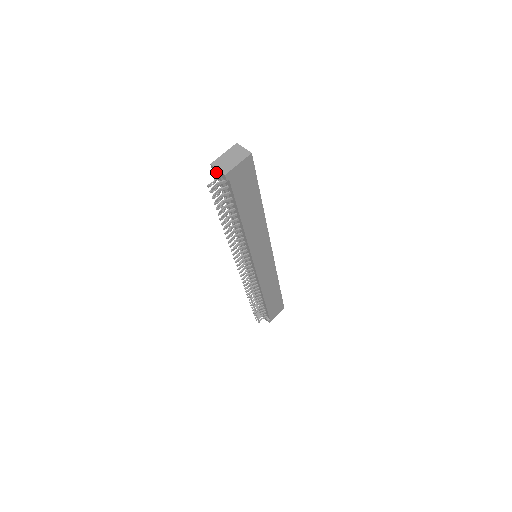
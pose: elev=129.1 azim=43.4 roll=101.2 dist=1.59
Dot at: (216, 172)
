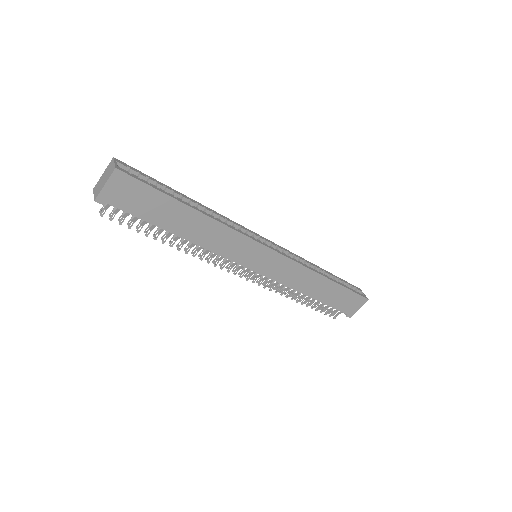
Dot at: occluded
